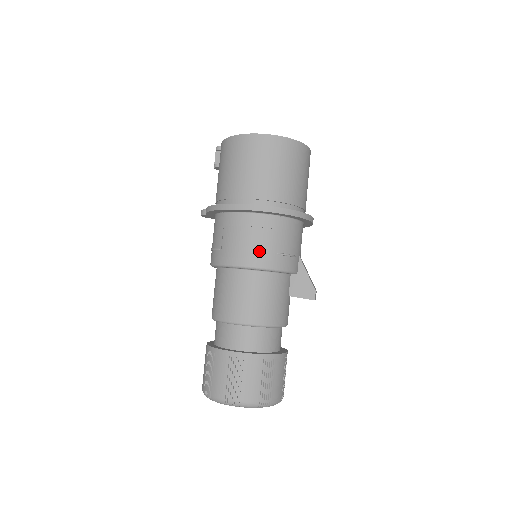
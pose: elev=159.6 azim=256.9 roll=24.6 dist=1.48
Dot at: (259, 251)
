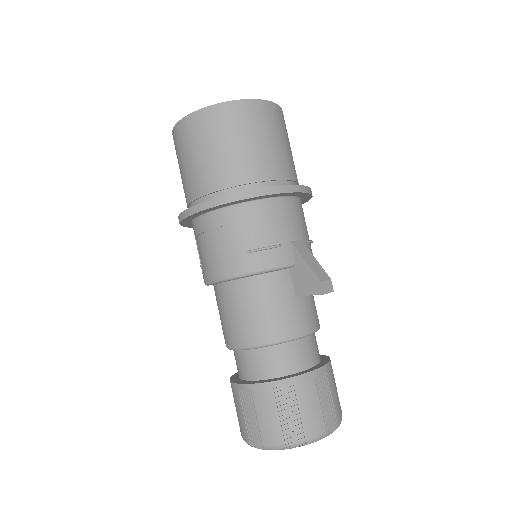
Dot at: (225, 257)
